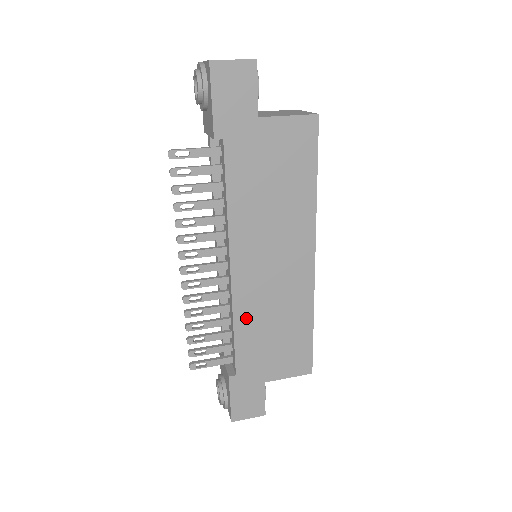
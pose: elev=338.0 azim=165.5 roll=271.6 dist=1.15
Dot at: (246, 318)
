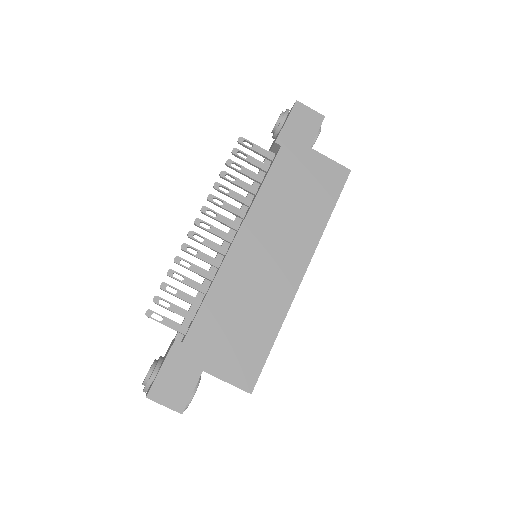
Dot at: (224, 289)
